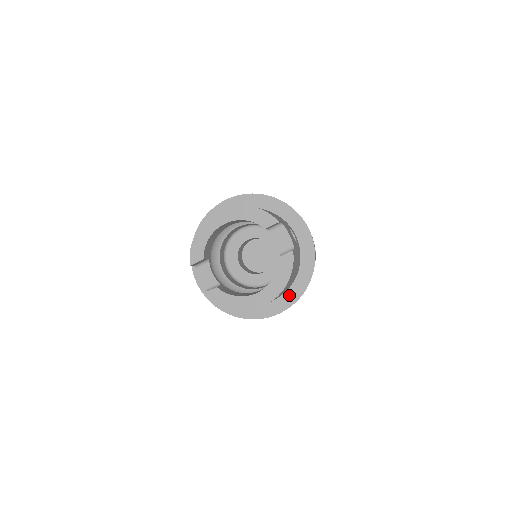
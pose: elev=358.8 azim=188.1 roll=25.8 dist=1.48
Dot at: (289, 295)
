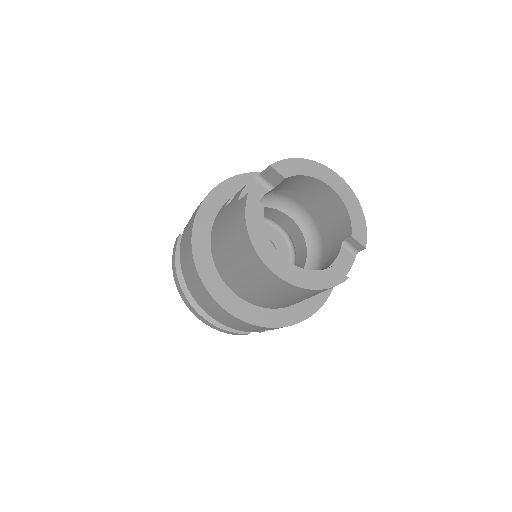
Dot at: (253, 311)
